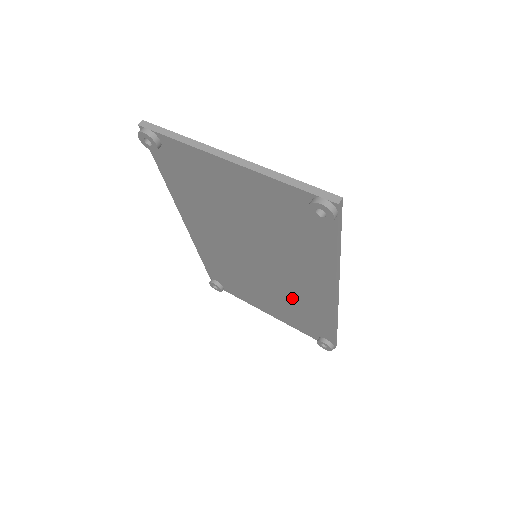
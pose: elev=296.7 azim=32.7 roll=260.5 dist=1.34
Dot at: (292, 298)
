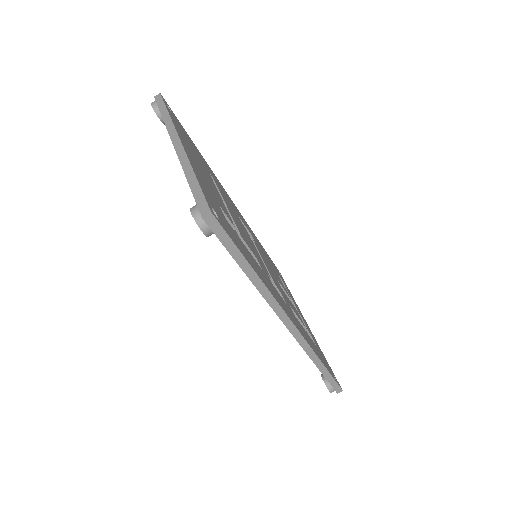
Dot at: occluded
